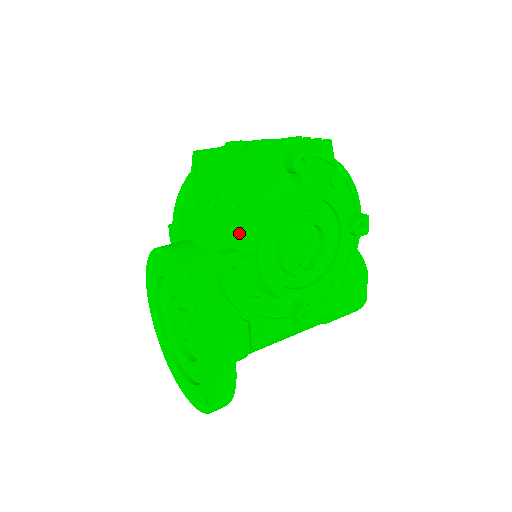
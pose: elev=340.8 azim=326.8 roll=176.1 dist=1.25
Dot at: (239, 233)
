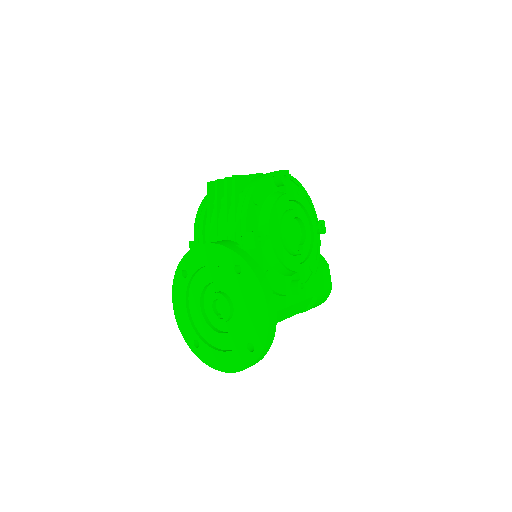
Dot at: (256, 222)
